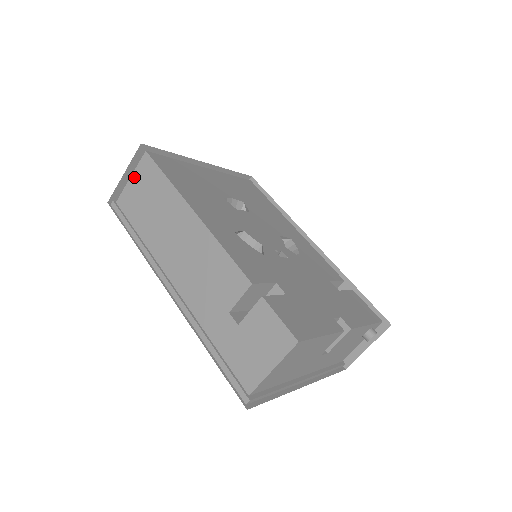
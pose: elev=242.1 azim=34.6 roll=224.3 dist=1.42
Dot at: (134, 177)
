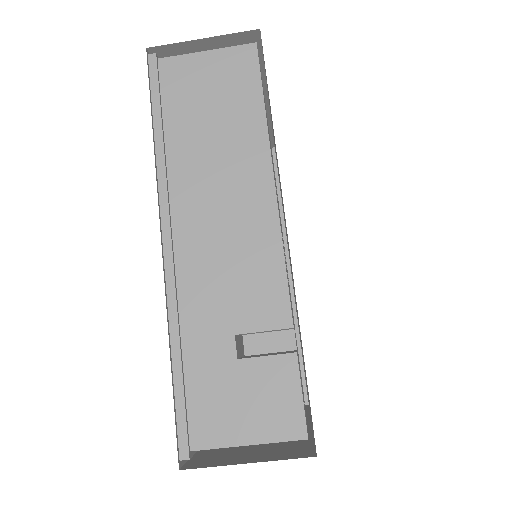
Dot at: (213, 56)
